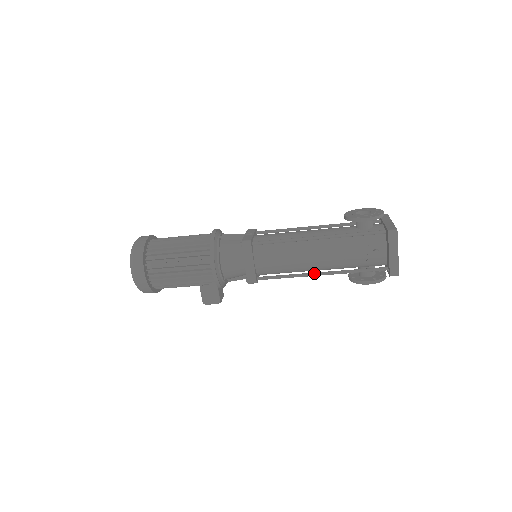
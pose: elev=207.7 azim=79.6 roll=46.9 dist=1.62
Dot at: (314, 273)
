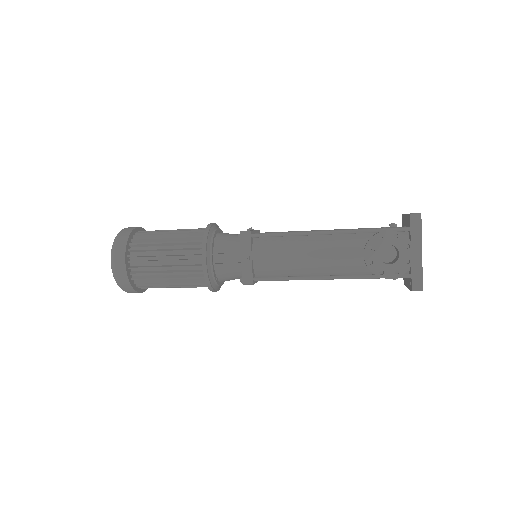
Dot at: occluded
